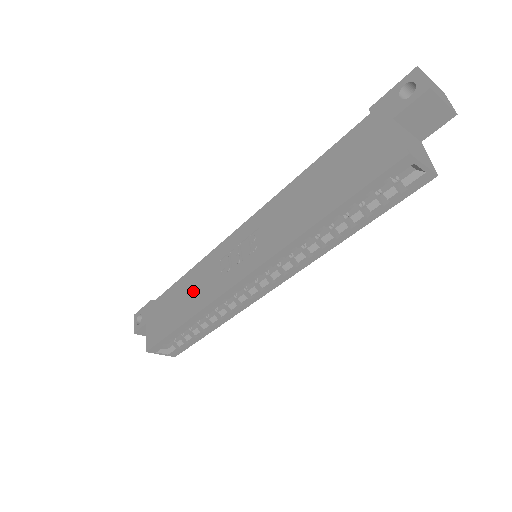
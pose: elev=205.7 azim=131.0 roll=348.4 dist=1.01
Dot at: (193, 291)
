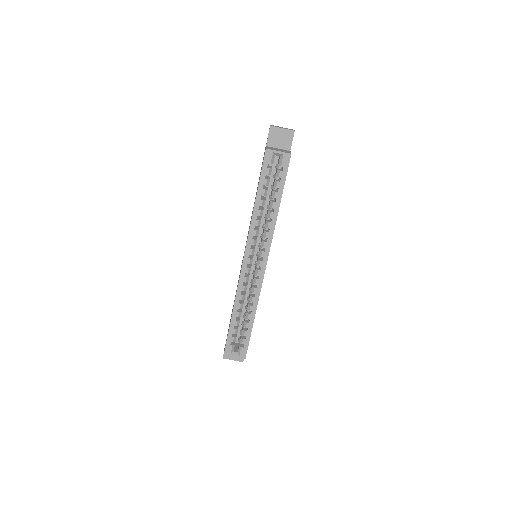
Dot at: occluded
